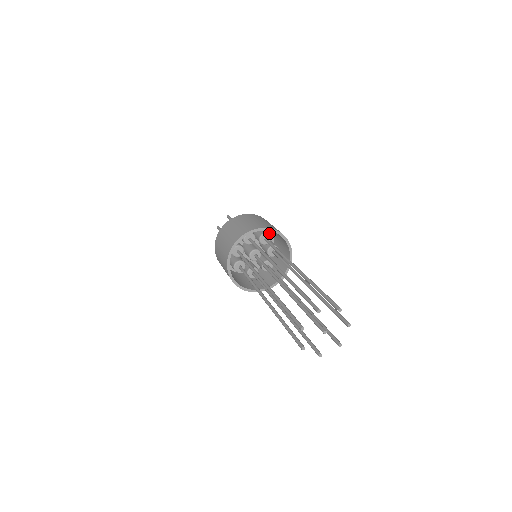
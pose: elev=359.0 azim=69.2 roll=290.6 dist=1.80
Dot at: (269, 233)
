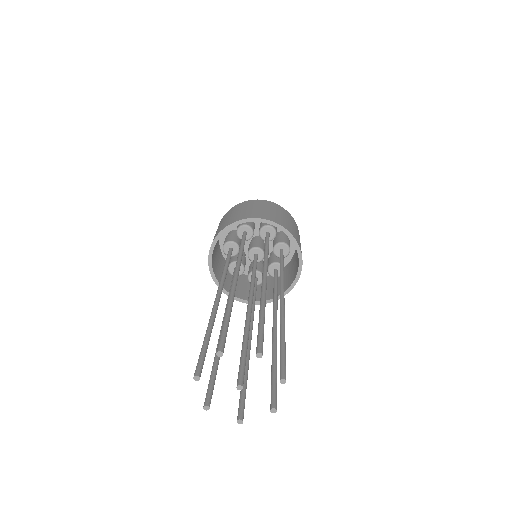
Dot at: occluded
